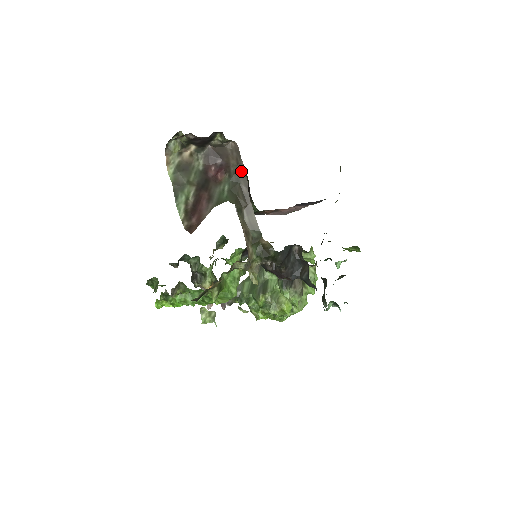
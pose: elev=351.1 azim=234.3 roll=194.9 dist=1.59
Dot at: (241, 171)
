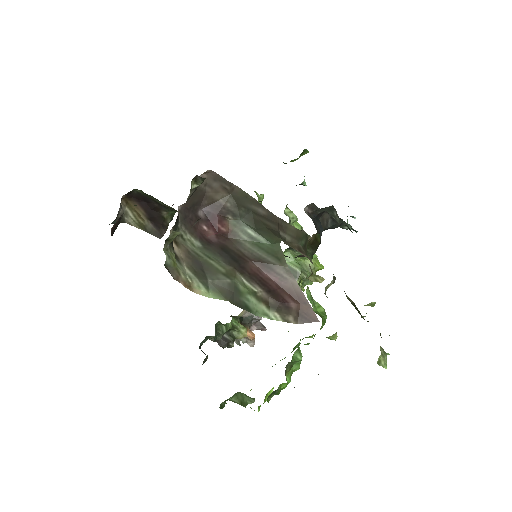
Dot at: (240, 196)
